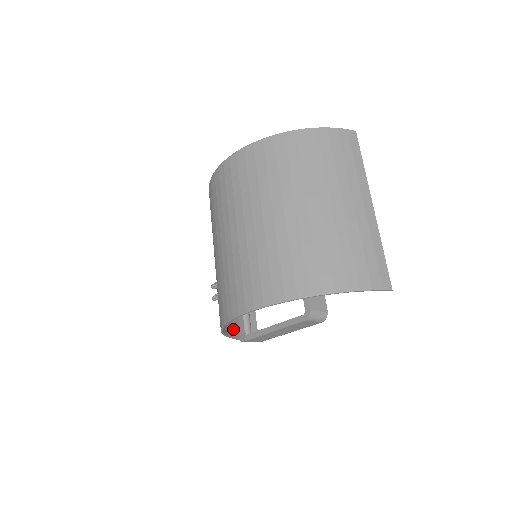
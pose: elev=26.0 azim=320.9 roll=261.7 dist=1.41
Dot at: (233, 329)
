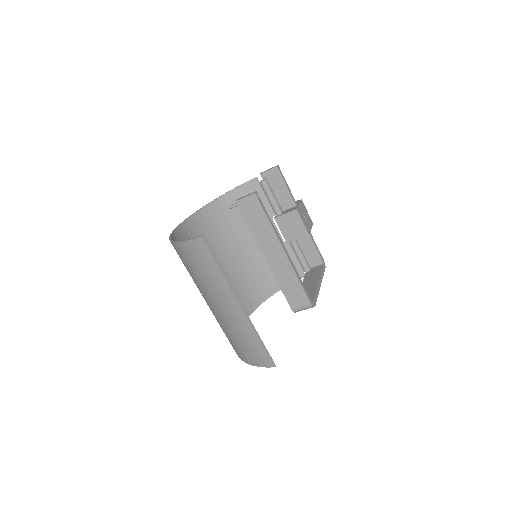
Dot at: occluded
